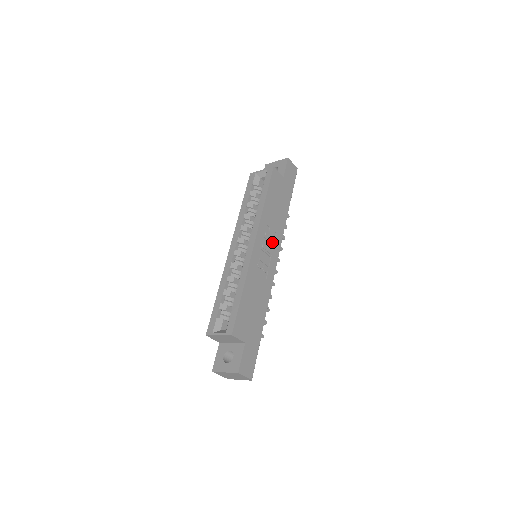
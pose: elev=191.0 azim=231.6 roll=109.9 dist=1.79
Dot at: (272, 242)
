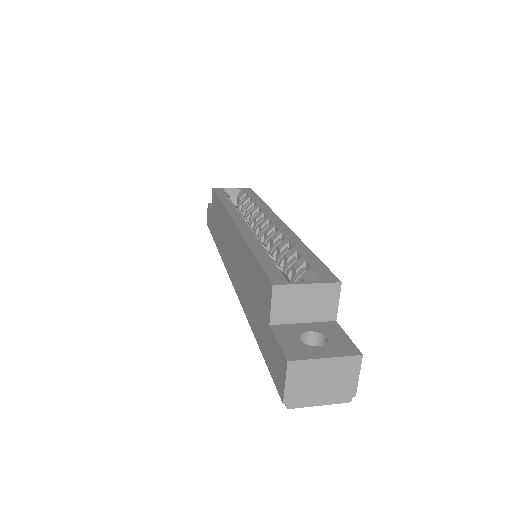
Dot at: occluded
